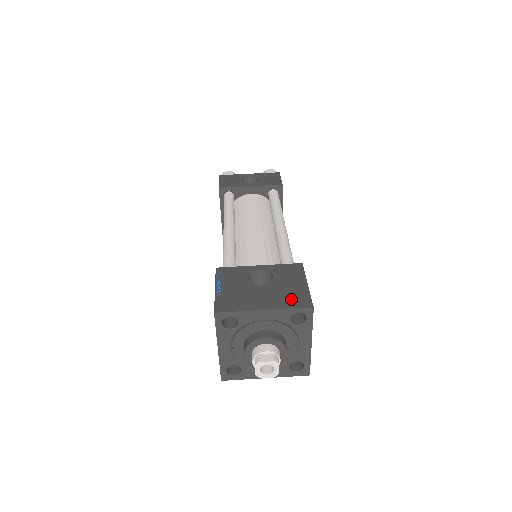
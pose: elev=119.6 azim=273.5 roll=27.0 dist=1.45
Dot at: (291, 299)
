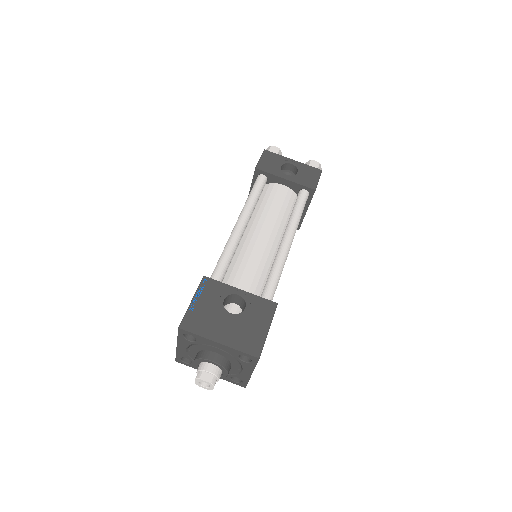
Dot at: (246, 341)
